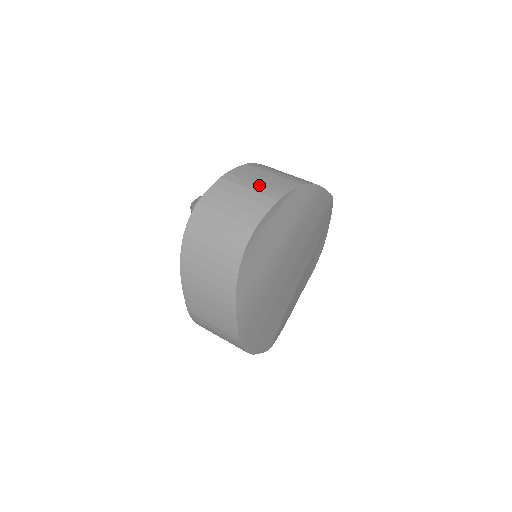
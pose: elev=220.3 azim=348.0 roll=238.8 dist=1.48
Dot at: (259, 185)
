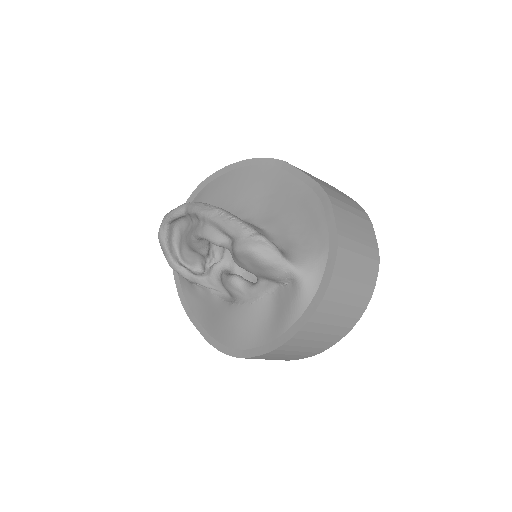
Dot at: (363, 245)
